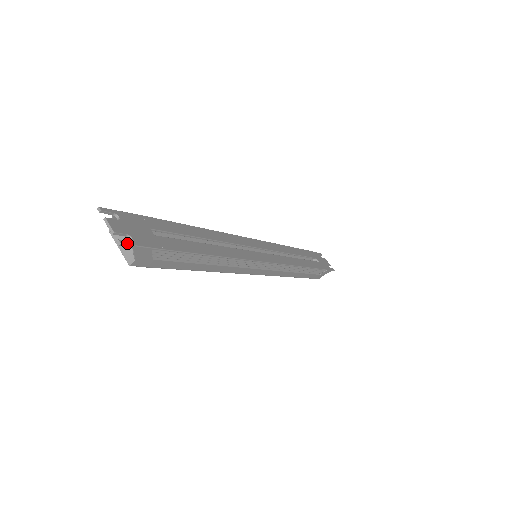
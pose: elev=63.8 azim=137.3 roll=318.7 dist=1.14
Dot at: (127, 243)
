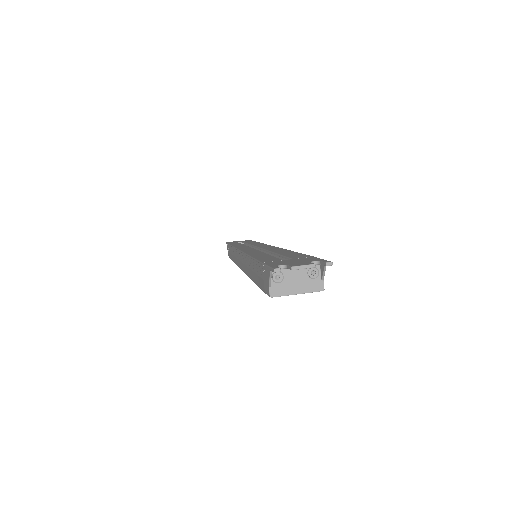
Dot at: (327, 261)
